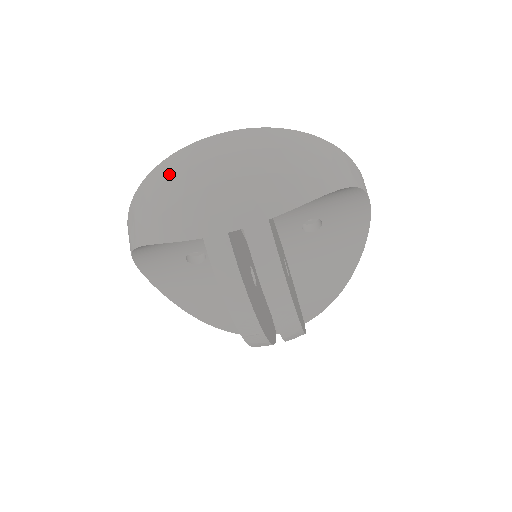
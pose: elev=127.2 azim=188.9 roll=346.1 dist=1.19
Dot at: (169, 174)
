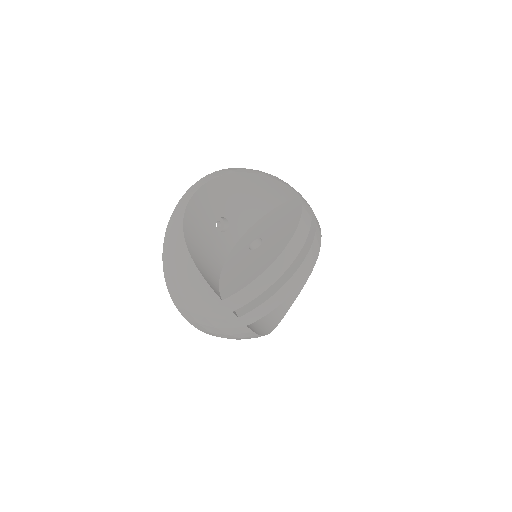
Dot at: occluded
